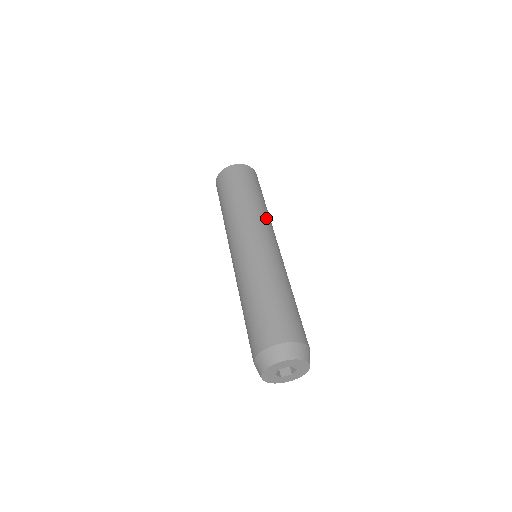
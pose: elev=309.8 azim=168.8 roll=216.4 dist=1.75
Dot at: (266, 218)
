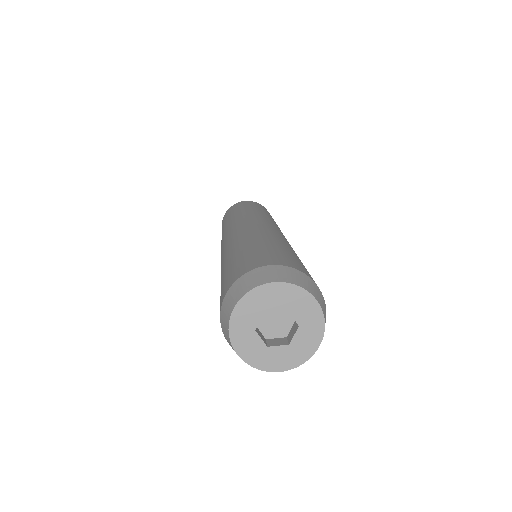
Dot at: (246, 215)
